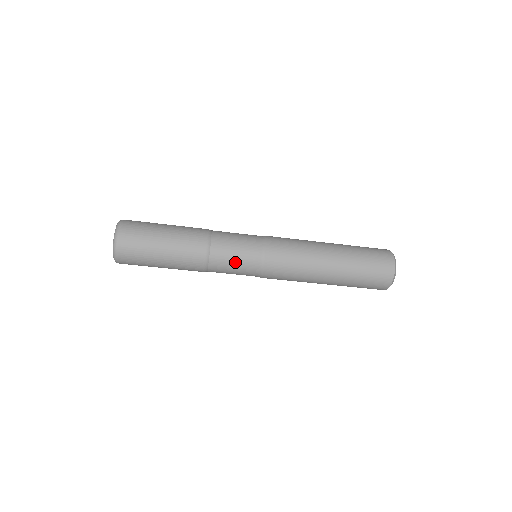
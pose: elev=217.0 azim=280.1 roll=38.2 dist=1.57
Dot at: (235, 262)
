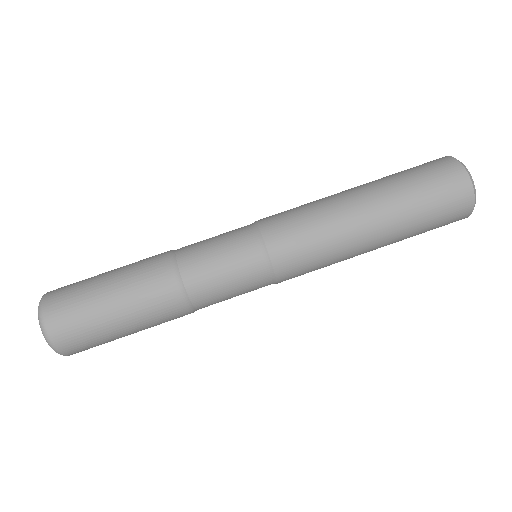
Dot at: (214, 241)
